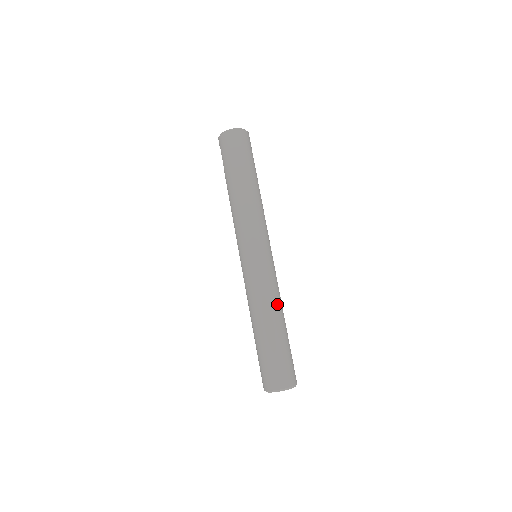
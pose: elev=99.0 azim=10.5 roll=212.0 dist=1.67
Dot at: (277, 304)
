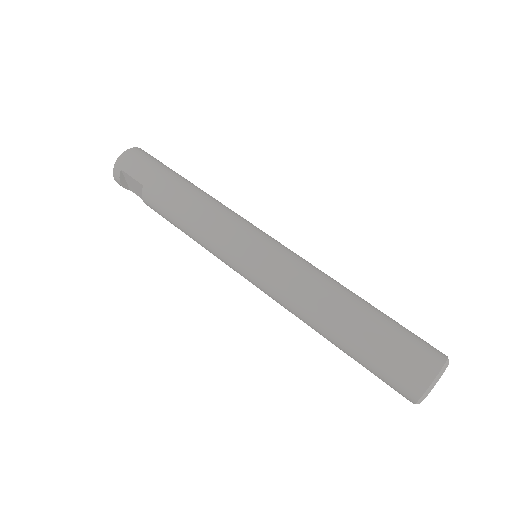
Dot at: occluded
